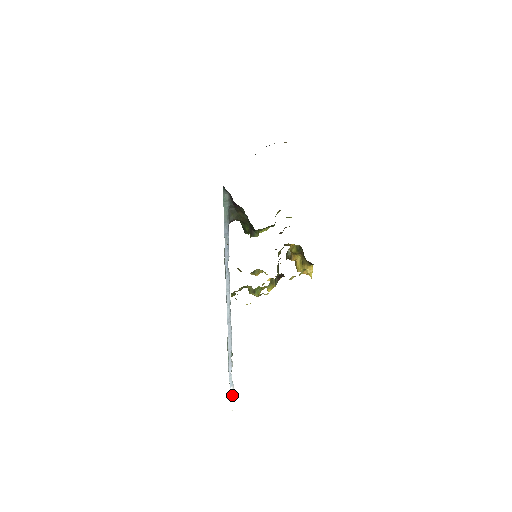
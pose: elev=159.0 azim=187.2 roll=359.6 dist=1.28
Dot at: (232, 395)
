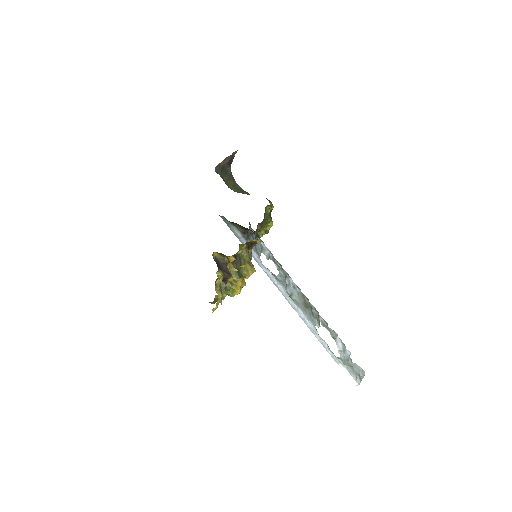
Dot at: (346, 371)
